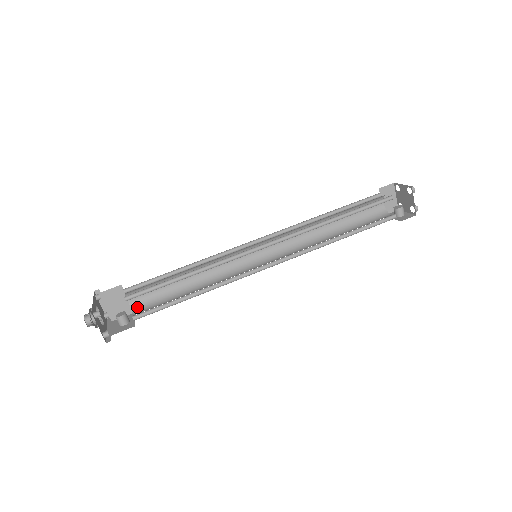
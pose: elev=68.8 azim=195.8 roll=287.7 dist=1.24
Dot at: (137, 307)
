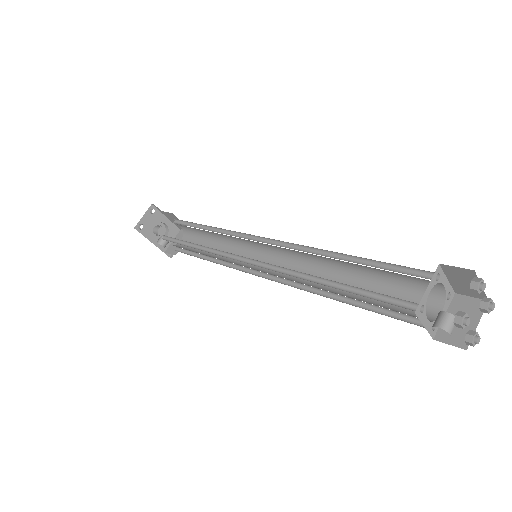
Dot at: (177, 246)
